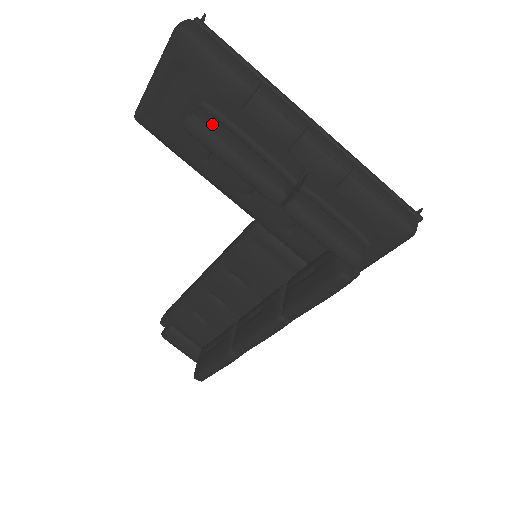
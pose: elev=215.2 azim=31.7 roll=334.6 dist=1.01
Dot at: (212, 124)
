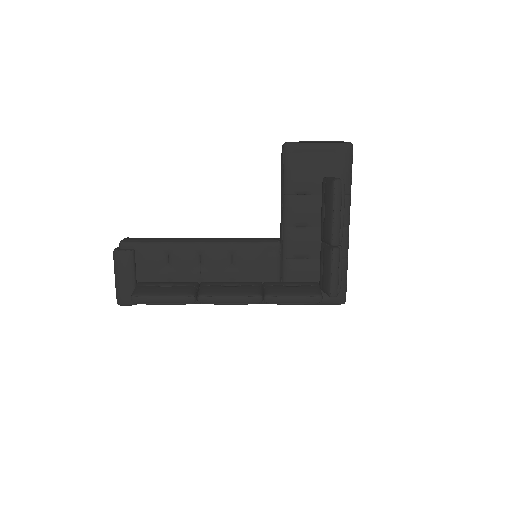
Dot at: (342, 191)
